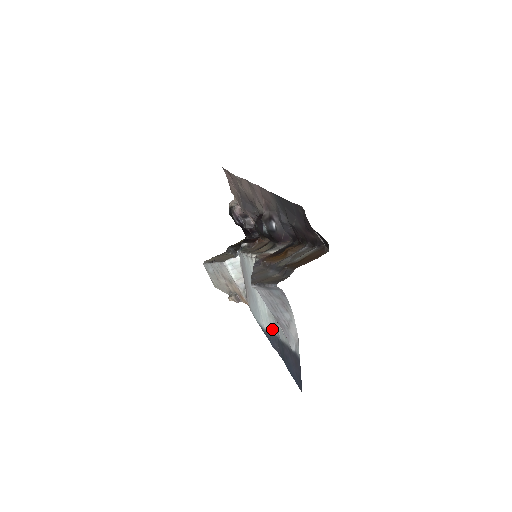
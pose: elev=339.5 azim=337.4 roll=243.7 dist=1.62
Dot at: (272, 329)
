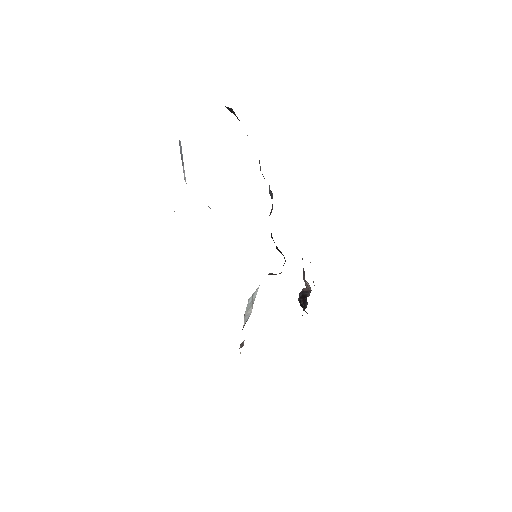
Dot at: occluded
